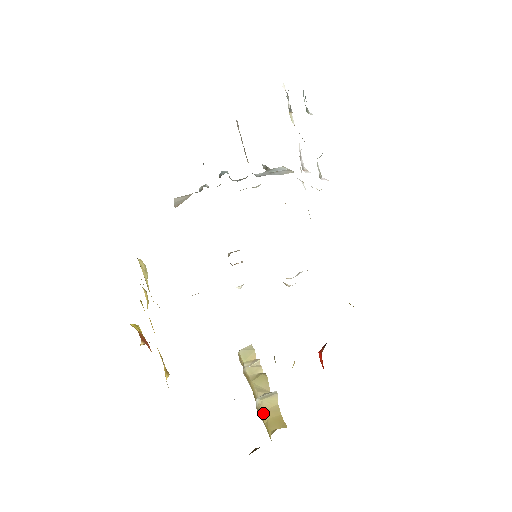
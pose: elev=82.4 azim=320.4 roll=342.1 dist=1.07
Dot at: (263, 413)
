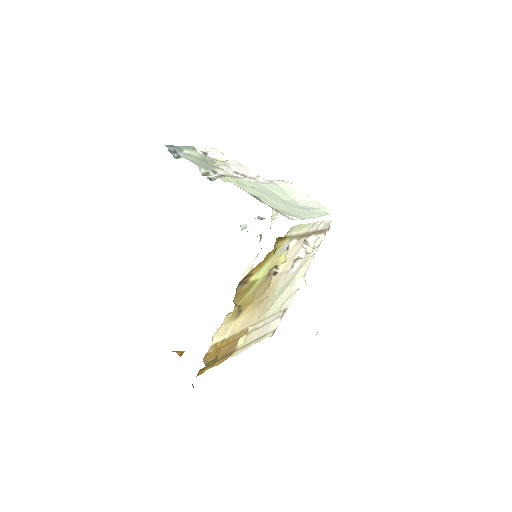
Dot at: occluded
